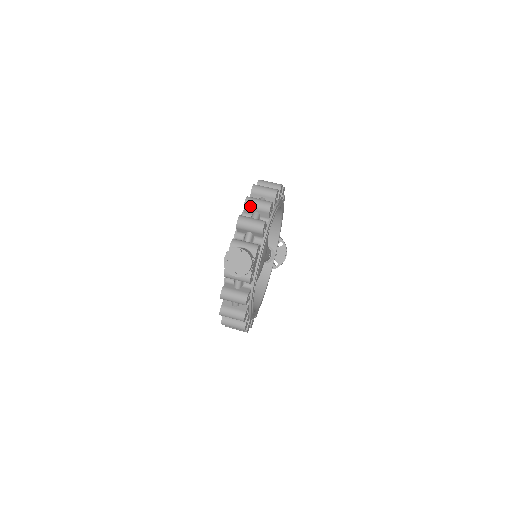
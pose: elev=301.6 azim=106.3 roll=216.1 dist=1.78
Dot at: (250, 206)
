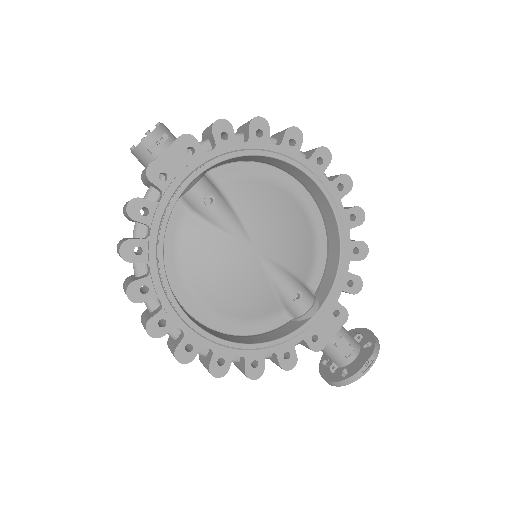
Dot at: (240, 128)
